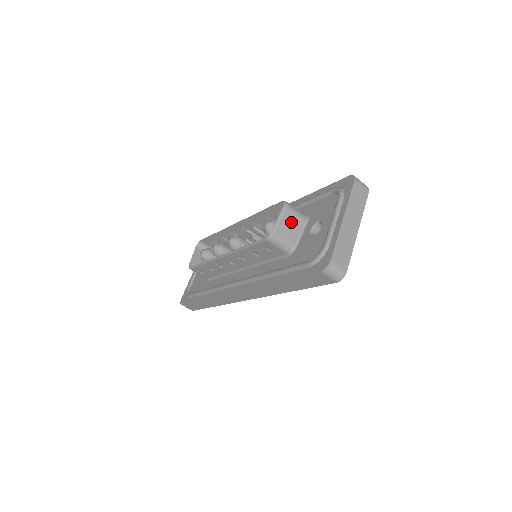
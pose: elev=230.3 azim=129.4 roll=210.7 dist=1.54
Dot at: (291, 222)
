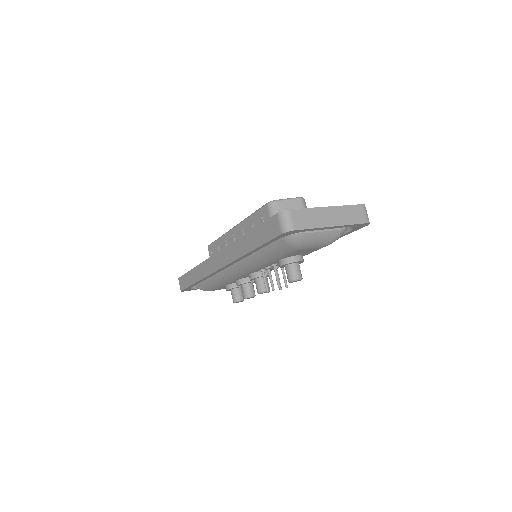
Dot at: occluded
